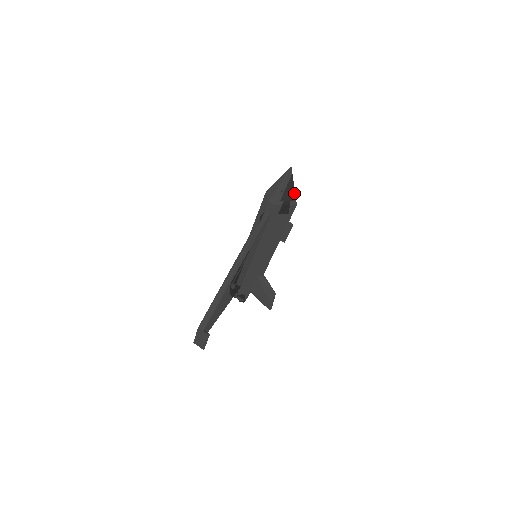
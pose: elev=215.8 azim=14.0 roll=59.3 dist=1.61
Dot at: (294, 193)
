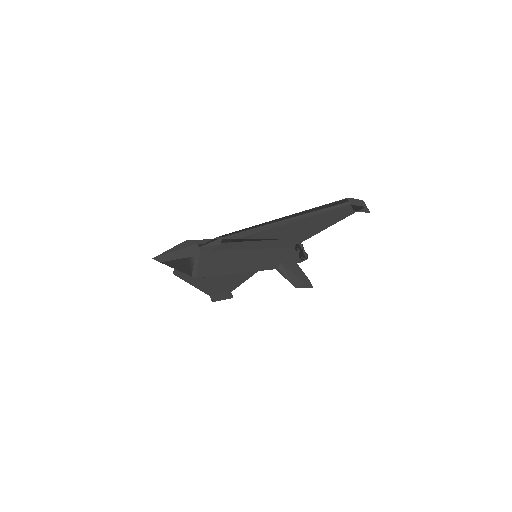
Dot at: (182, 272)
